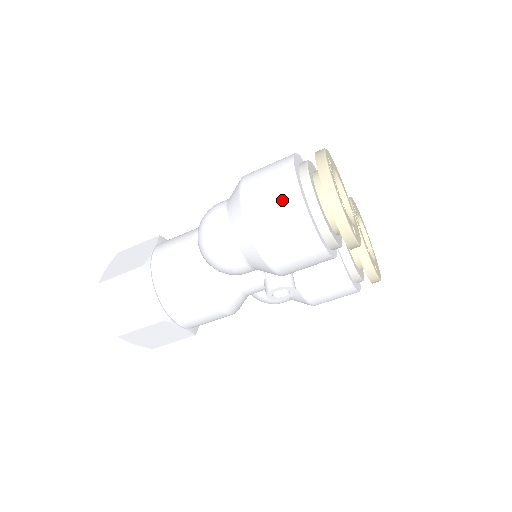
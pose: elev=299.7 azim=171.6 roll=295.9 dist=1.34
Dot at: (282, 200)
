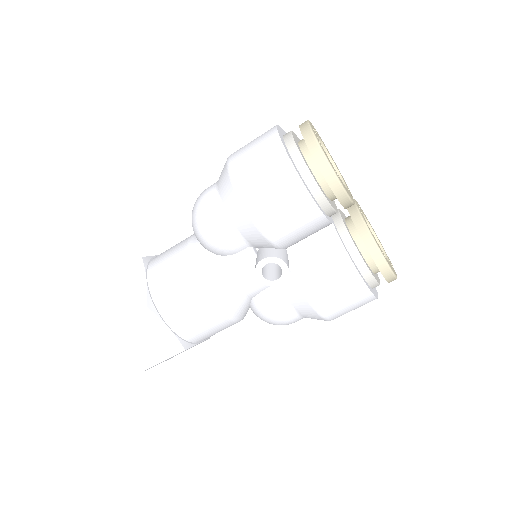
Dot at: (261, 143)
